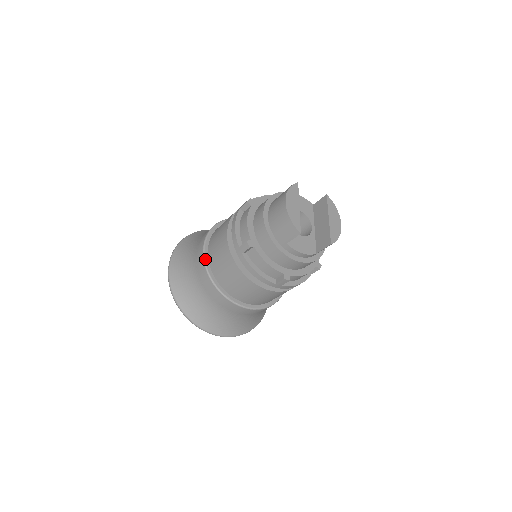
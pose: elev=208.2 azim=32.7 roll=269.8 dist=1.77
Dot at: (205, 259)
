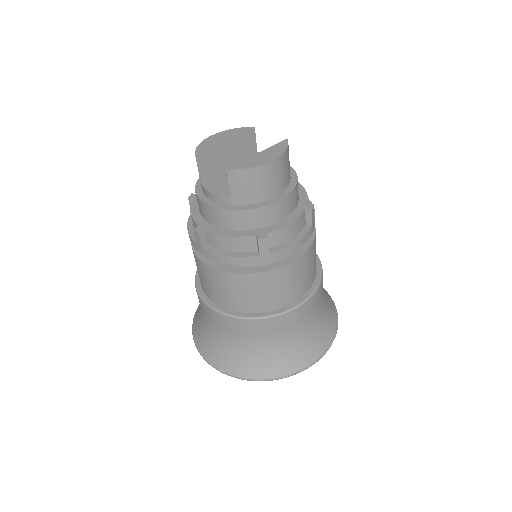
Dot at: occluded
